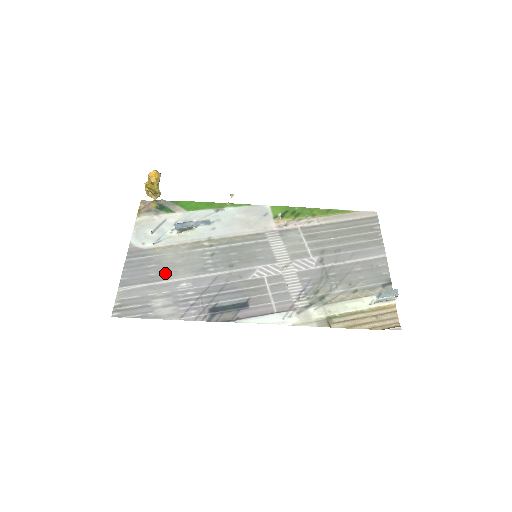
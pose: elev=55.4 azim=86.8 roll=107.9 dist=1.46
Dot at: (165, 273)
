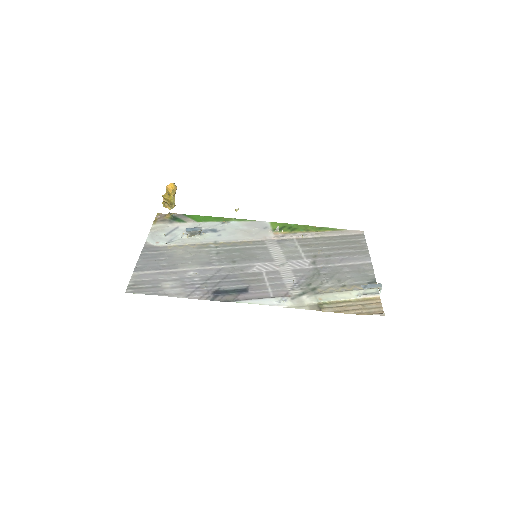
Dot at: (175, 264)
